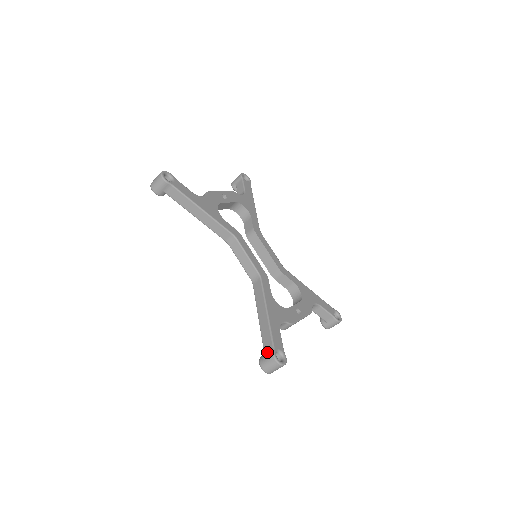
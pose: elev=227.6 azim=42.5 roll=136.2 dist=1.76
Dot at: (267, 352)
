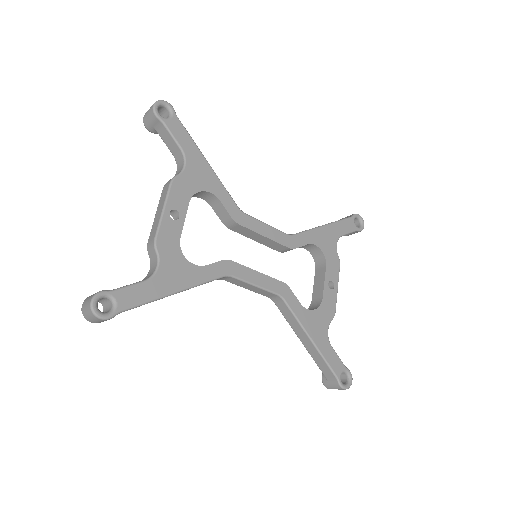
Dot at: (330, 380)
